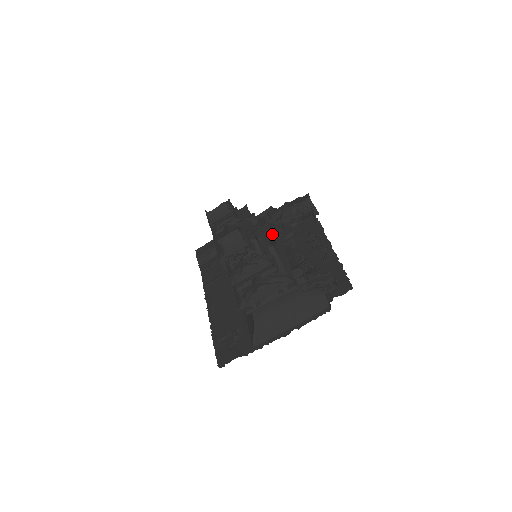
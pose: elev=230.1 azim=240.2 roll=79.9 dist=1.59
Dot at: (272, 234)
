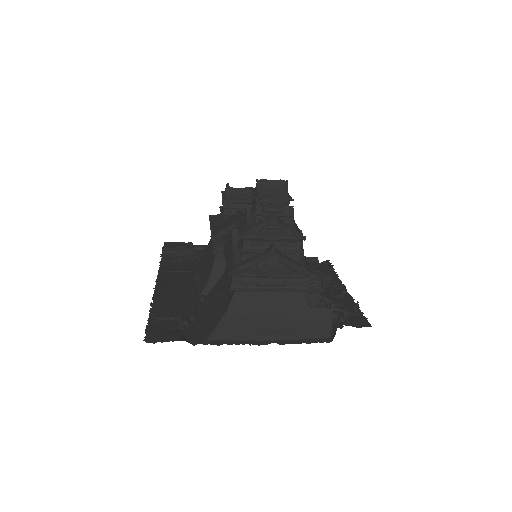
Dot at: occluded
